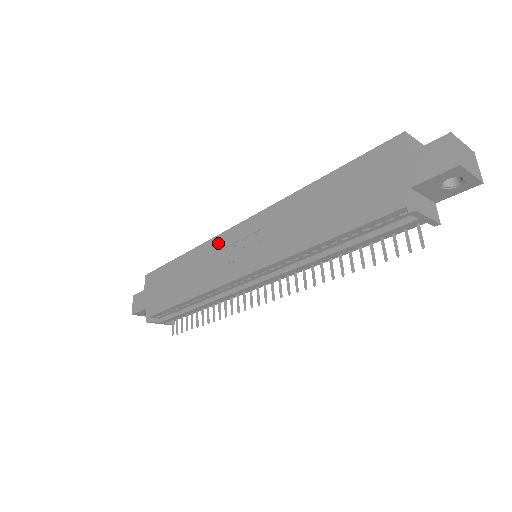
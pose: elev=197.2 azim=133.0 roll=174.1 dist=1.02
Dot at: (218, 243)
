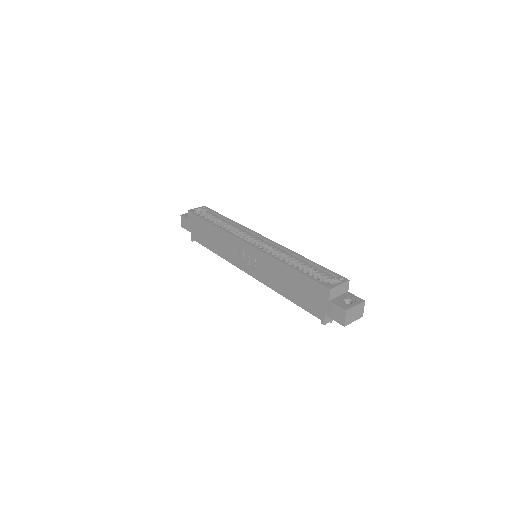
Dot at: (234, 241)
